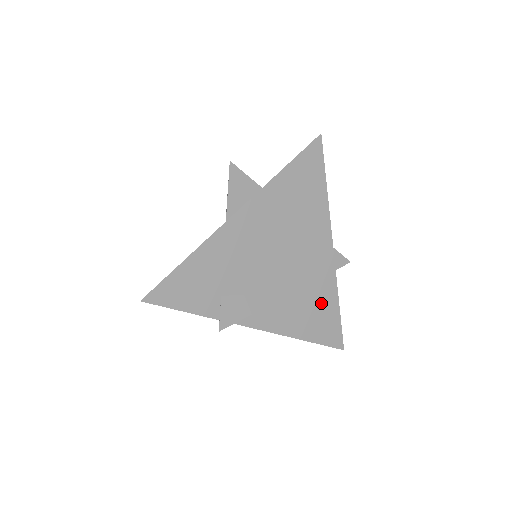
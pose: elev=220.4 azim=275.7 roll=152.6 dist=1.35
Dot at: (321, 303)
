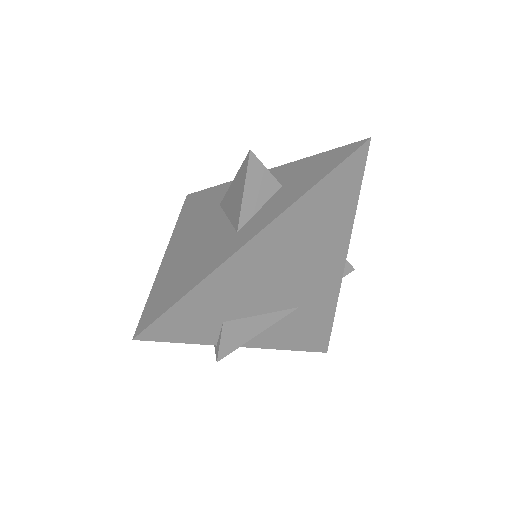
Dot at: (319, 315)
